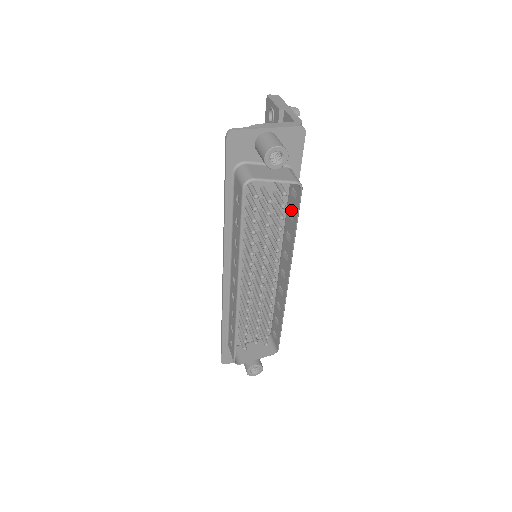
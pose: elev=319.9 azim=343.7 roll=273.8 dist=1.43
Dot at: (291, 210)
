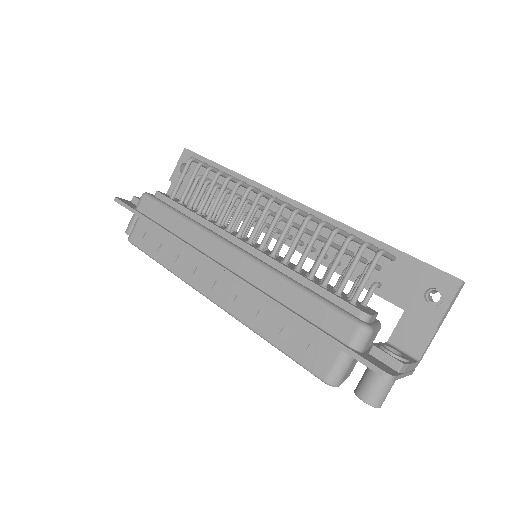
Dot at: occluded
